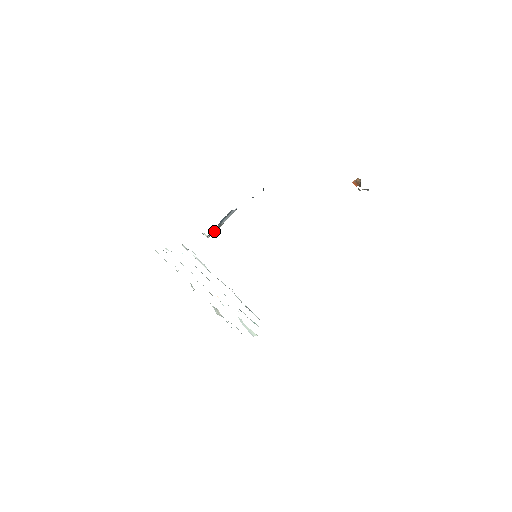
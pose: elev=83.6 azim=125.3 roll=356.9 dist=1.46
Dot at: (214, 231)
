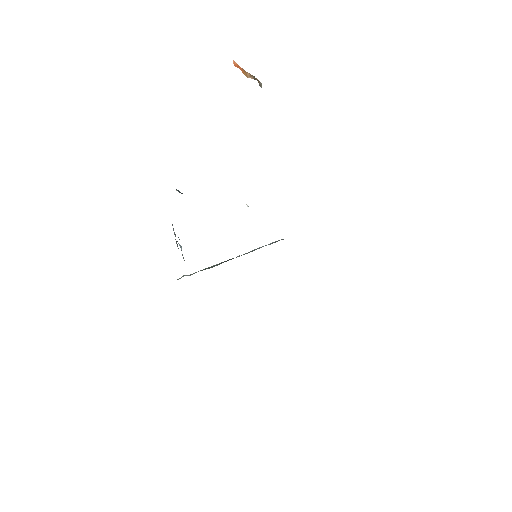
Dot at: (177, 246)
